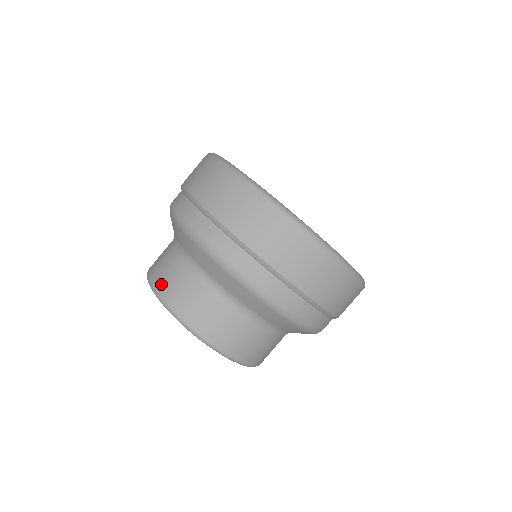
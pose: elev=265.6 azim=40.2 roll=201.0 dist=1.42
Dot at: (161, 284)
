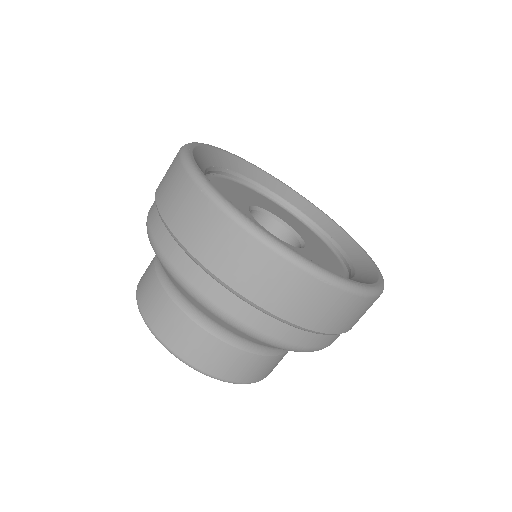
Dot at: (140, 290)
